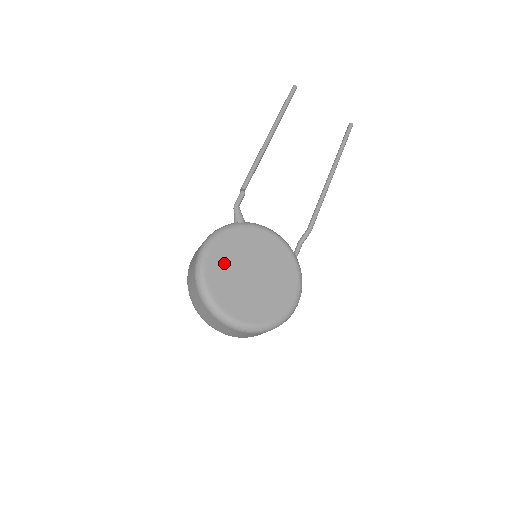
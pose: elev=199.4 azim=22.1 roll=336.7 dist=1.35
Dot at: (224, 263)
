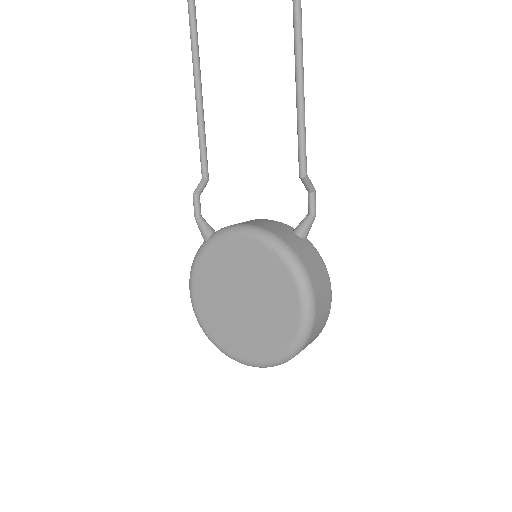
Dot at: (211, 302)
